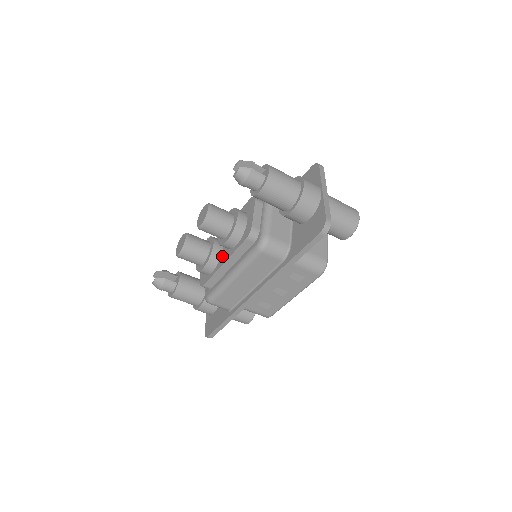
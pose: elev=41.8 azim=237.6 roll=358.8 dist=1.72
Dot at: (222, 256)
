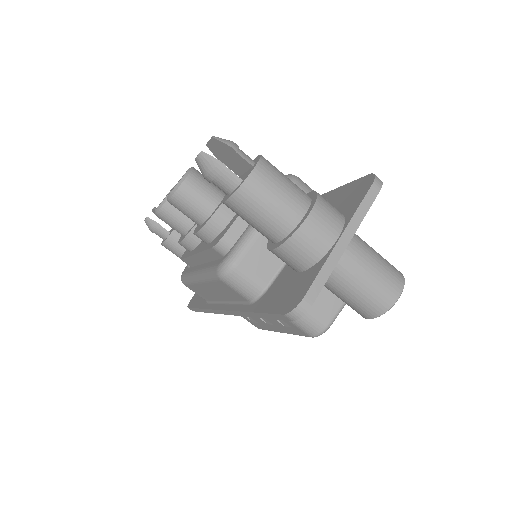
Dot at: (202, 241)
